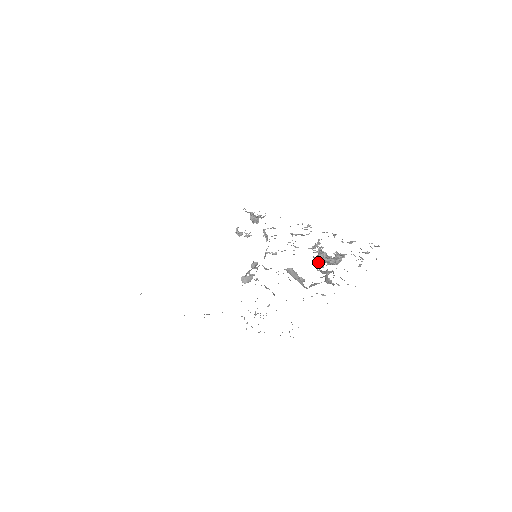
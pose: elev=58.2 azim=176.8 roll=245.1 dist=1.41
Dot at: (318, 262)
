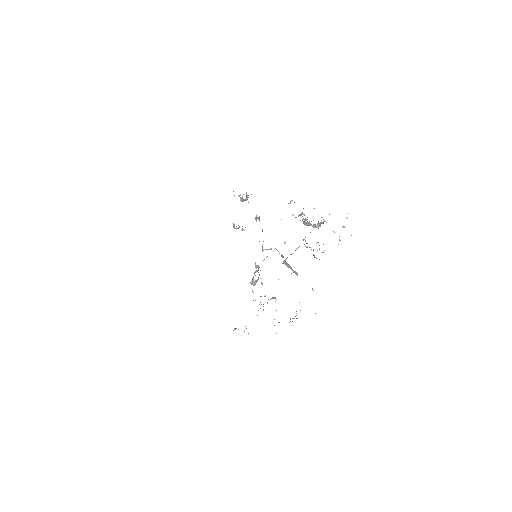
Dot at: occluded
